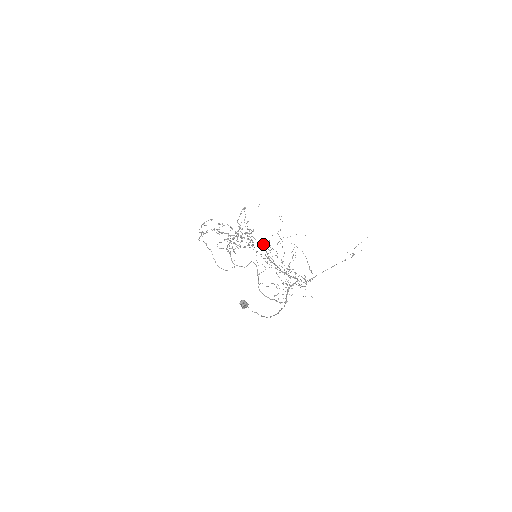
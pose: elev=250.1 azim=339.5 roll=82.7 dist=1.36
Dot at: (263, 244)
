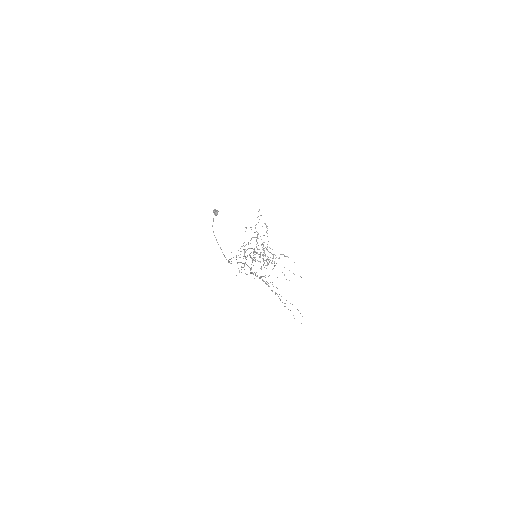
Dot at: (270, 282)
